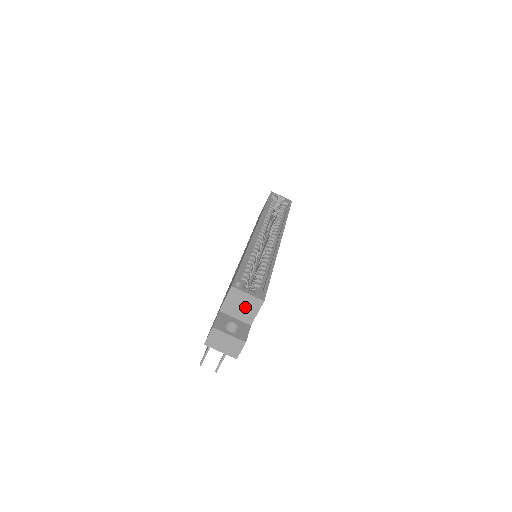
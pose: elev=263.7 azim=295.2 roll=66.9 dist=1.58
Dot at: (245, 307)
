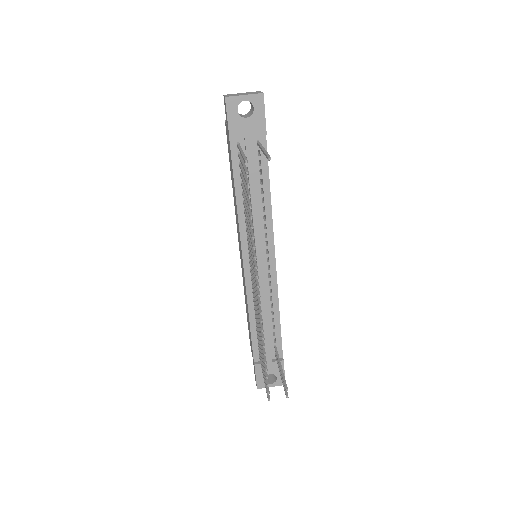
Dot at: occluded
